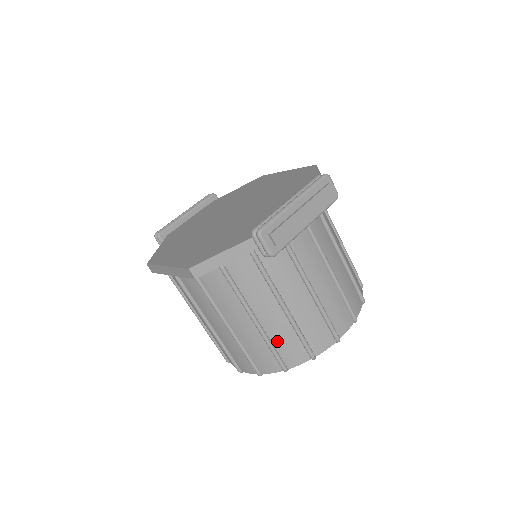
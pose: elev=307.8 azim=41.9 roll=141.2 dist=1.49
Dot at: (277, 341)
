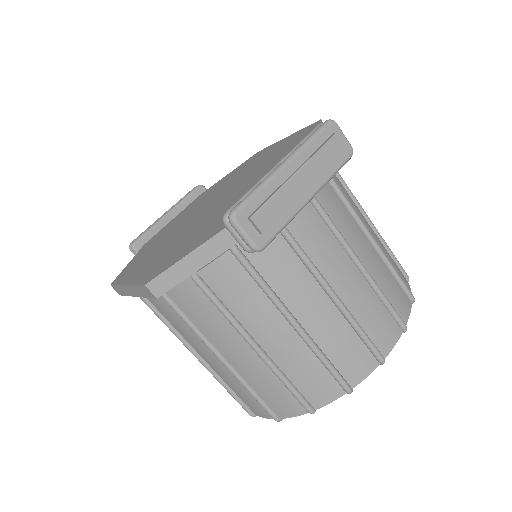
Dot at: (293, 373)
